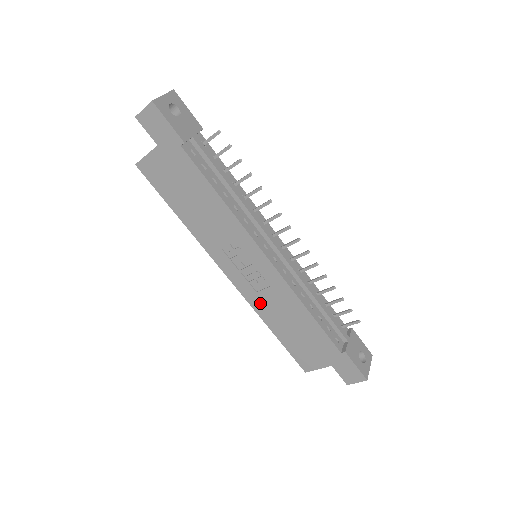
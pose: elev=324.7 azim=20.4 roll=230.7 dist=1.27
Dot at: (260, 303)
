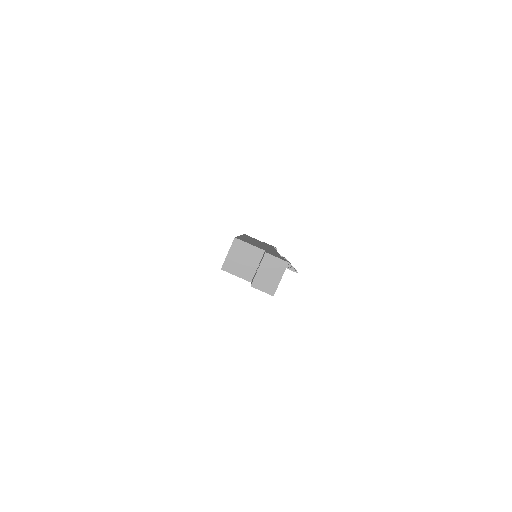
Dot at: occluded
